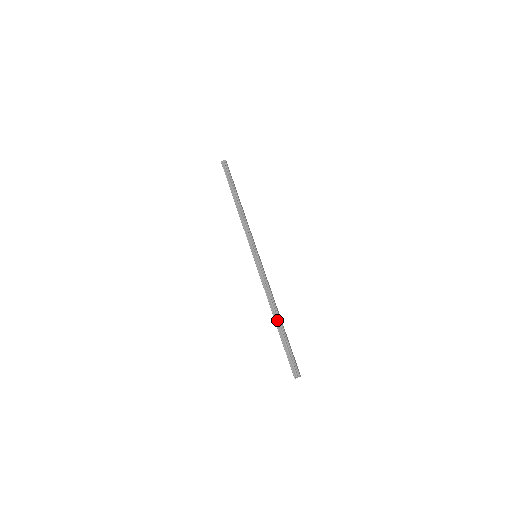
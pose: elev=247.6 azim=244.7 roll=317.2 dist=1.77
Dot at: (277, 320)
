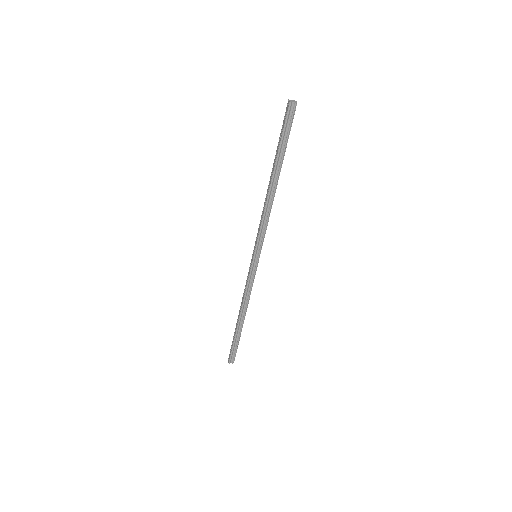
Dot at: (241, 322)
